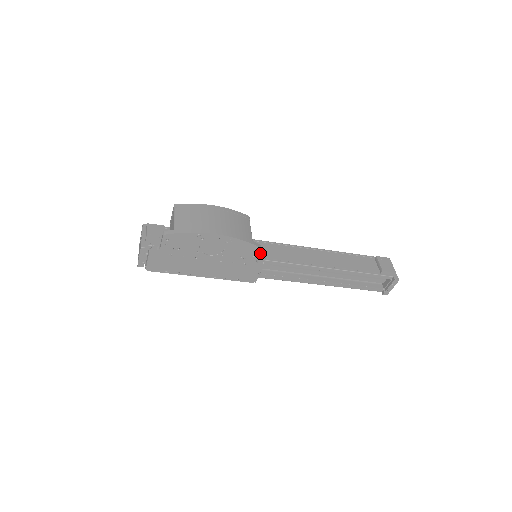
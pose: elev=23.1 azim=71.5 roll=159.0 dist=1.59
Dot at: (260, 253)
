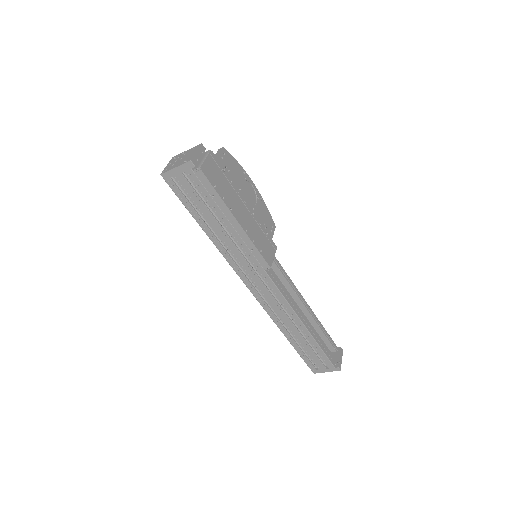
Dot at: occluded
